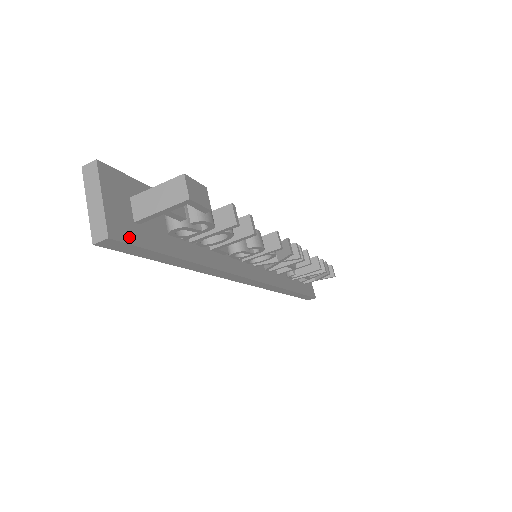
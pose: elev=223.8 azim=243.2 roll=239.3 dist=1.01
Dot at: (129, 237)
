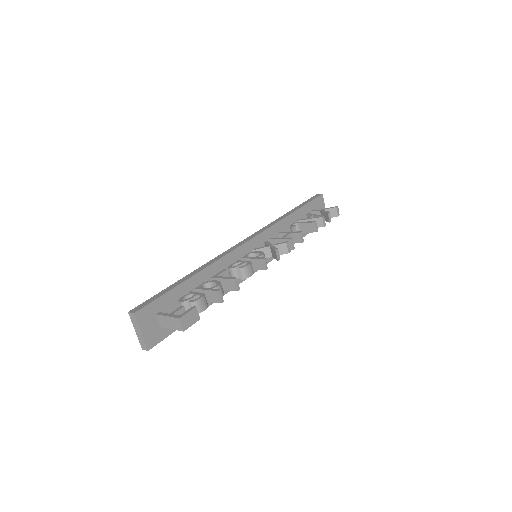
Dot at: (159, 338)
